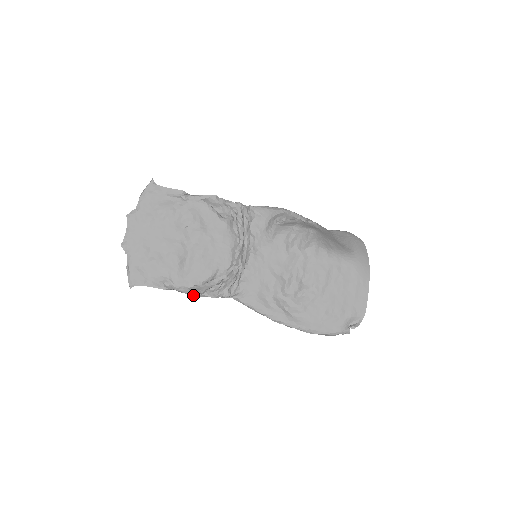
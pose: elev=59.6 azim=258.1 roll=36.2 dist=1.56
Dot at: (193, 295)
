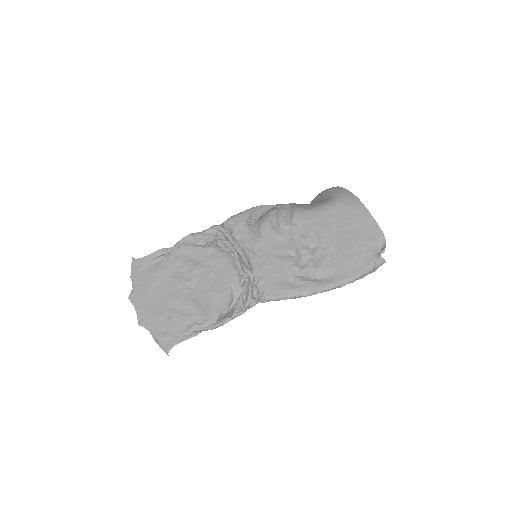
Dot at: (225, 323)
